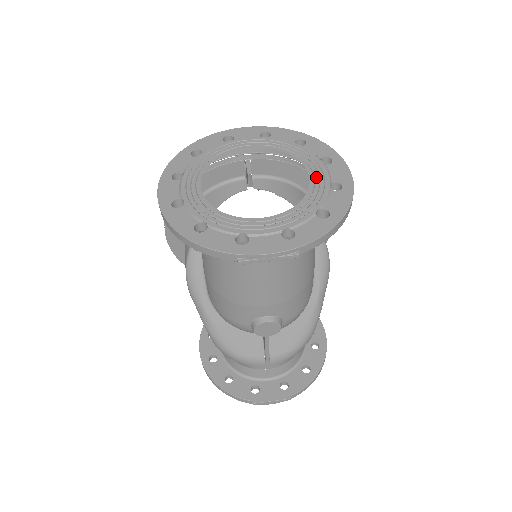
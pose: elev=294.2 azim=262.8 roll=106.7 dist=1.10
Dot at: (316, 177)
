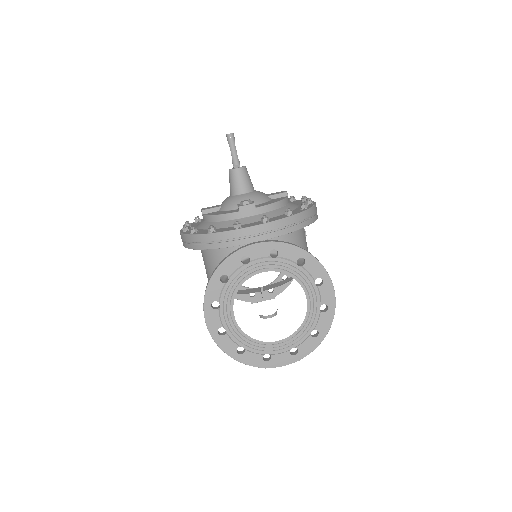
Dot at: (311, 302)
